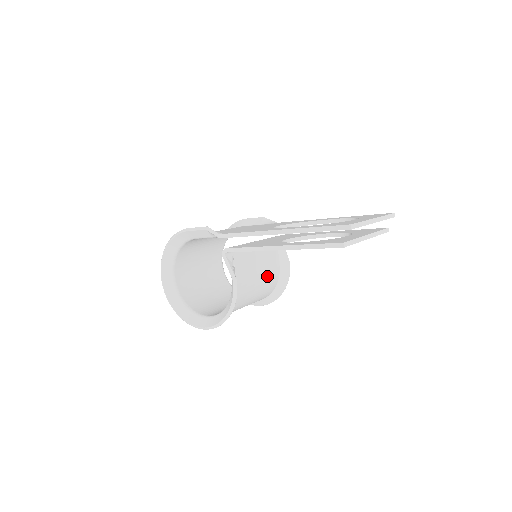
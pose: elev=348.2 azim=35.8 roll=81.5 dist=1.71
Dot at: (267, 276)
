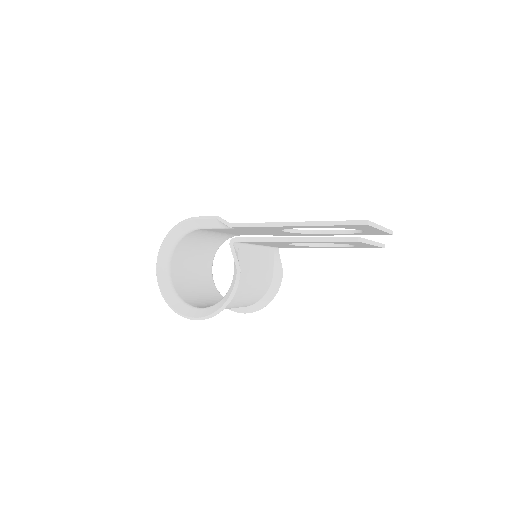
Dot at: (262, 279)
